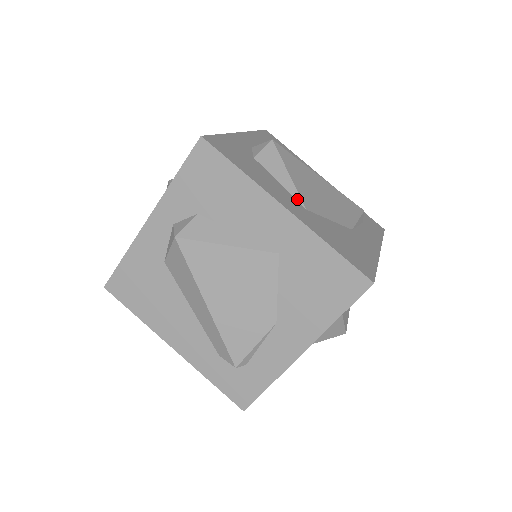
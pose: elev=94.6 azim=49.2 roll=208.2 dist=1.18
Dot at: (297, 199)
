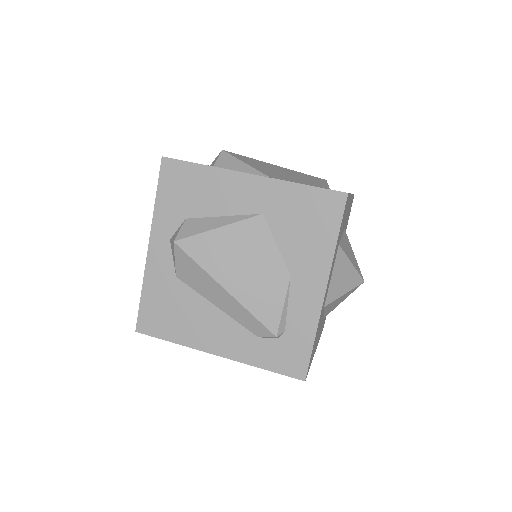
Dot at: (260, 175)
